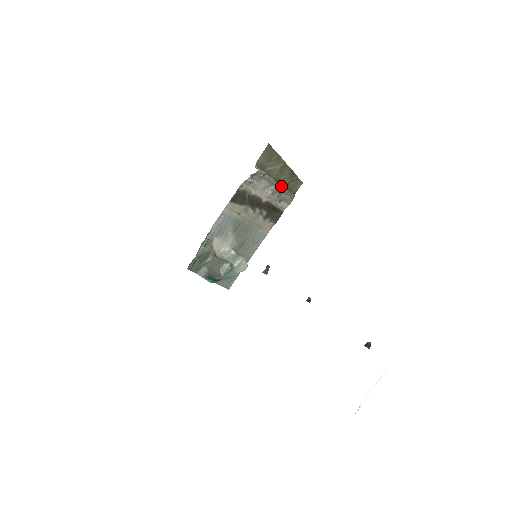
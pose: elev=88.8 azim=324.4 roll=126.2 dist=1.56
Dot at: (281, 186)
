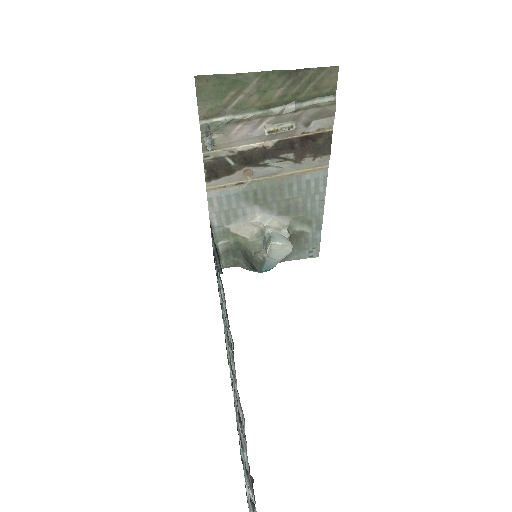
Dot at: (286, 106)
